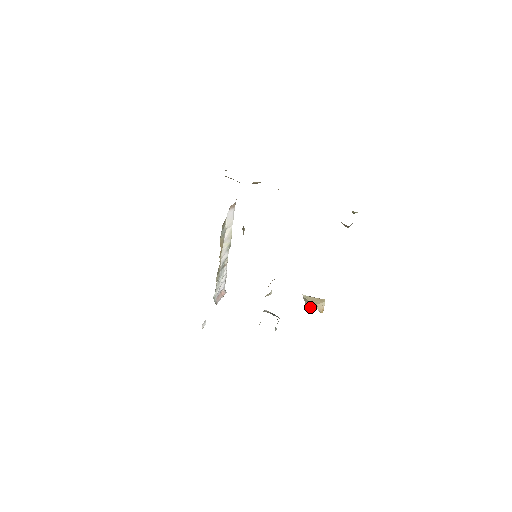
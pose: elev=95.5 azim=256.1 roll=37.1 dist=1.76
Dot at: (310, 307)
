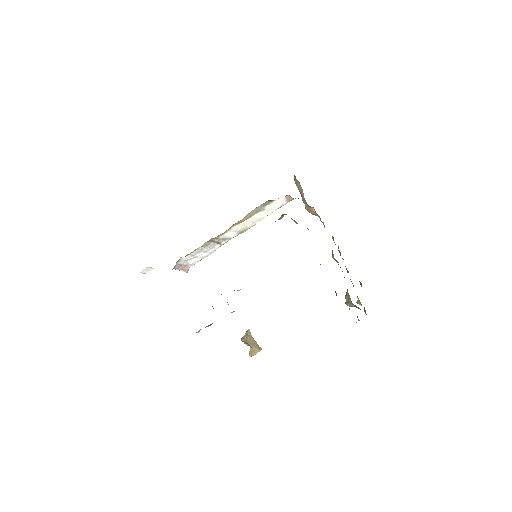
Dot at: (246, 342)
